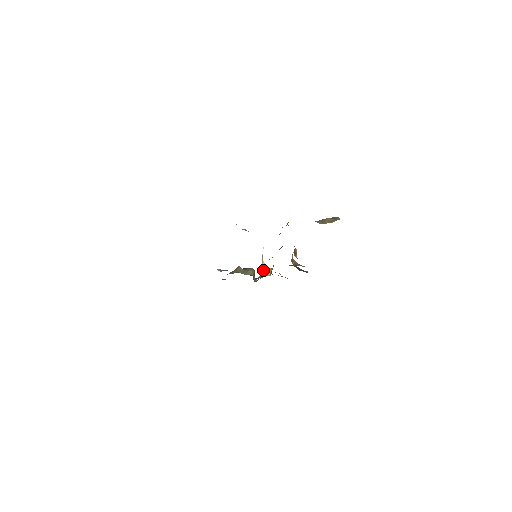
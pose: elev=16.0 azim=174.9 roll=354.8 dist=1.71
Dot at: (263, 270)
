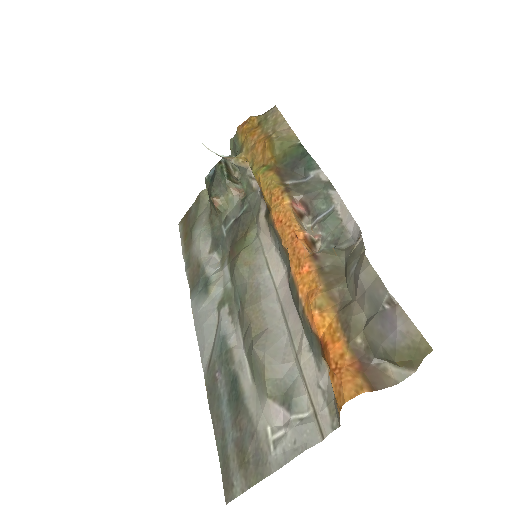
Dot at: (236, 166)
